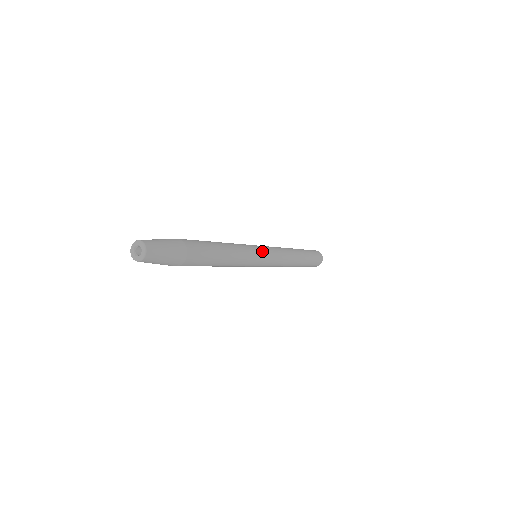
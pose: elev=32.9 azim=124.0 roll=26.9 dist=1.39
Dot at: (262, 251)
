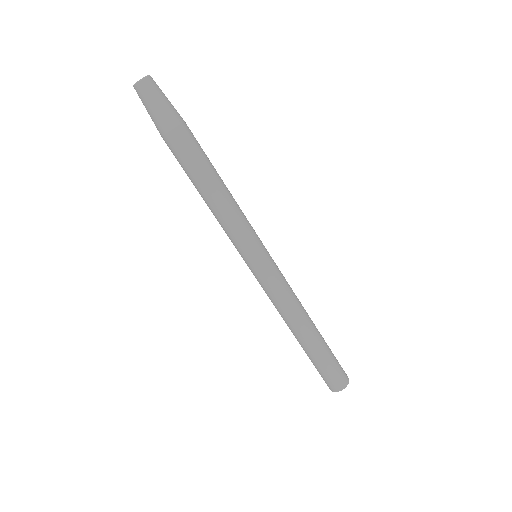
Dot at: (264, 247)
